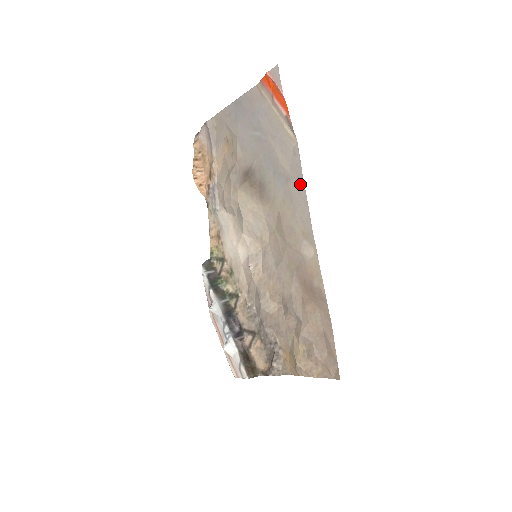
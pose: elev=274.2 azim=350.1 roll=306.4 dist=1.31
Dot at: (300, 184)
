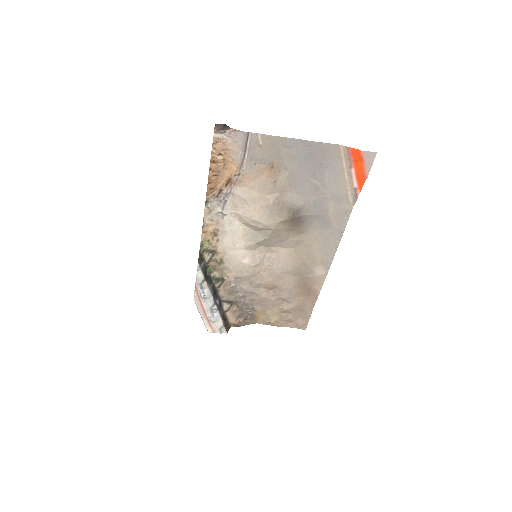
Dot at: (339, 235)
